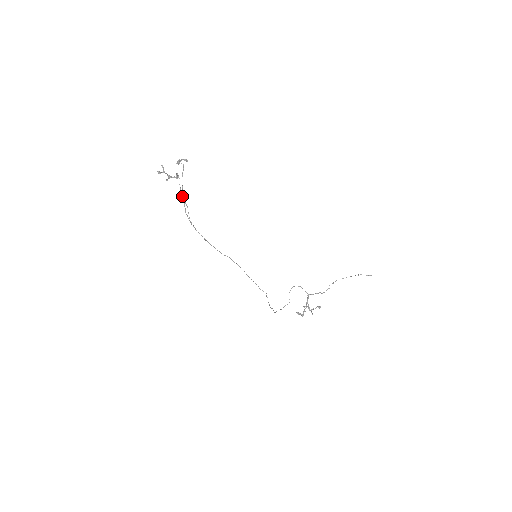
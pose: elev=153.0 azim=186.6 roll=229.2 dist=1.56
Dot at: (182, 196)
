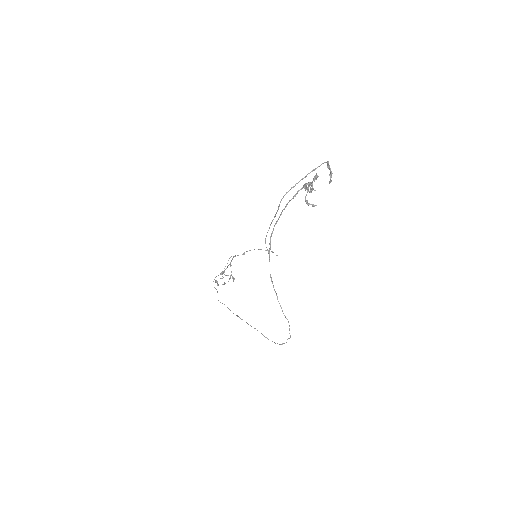
Dot at: (286, 206)
